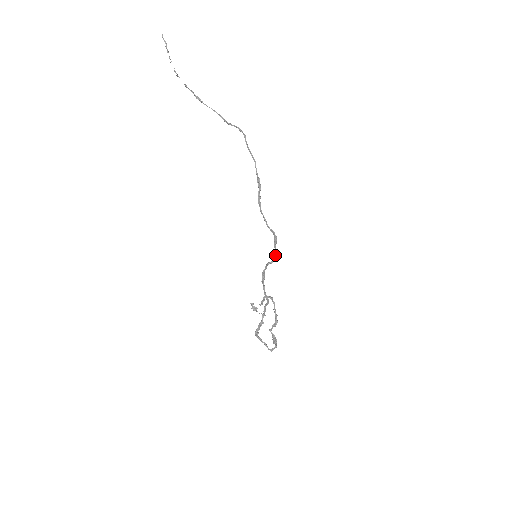
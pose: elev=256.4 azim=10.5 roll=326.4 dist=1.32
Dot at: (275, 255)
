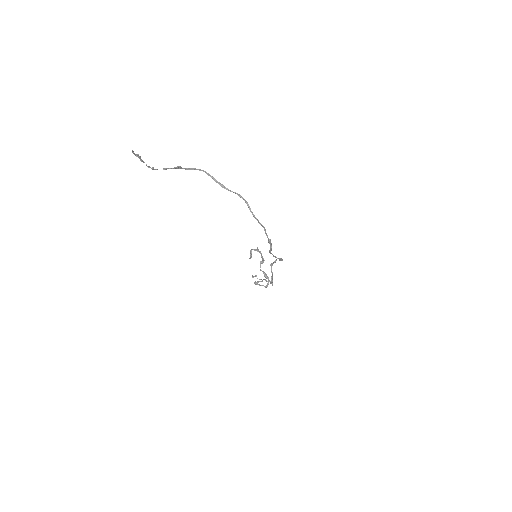
Dot at: occluded
